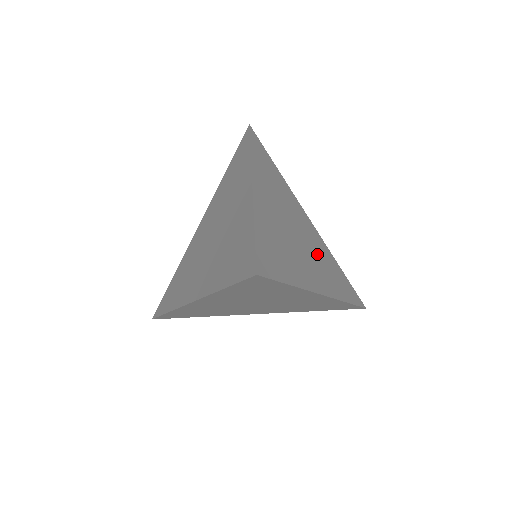
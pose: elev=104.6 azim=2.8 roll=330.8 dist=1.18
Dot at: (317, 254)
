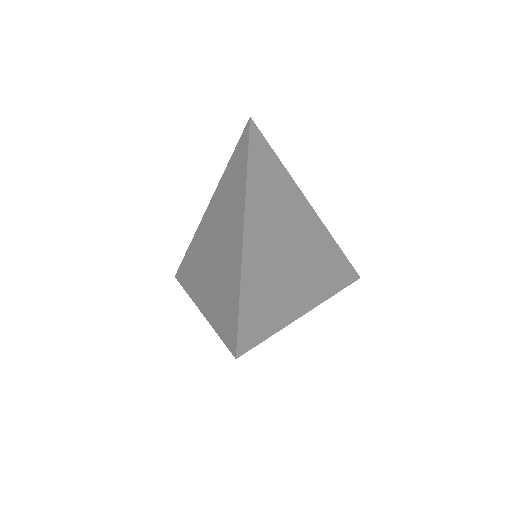
Dot at: (311, 257)
